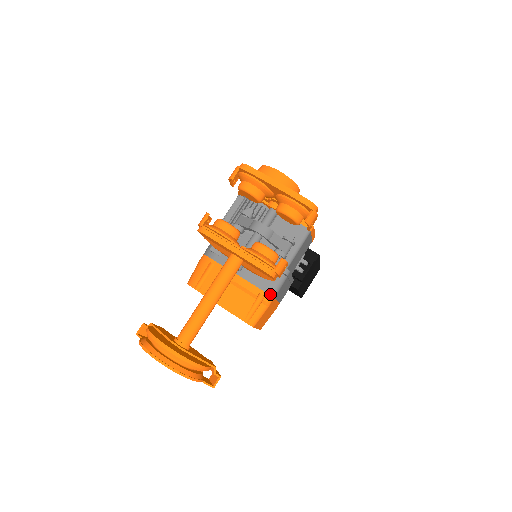
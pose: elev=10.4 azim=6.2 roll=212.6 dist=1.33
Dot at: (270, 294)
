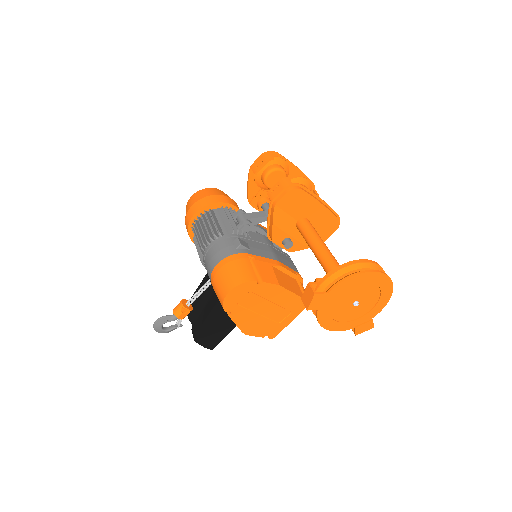
Dot at: (299, 274)
